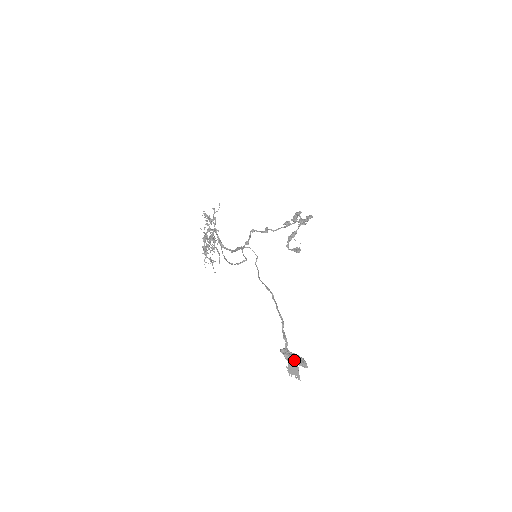
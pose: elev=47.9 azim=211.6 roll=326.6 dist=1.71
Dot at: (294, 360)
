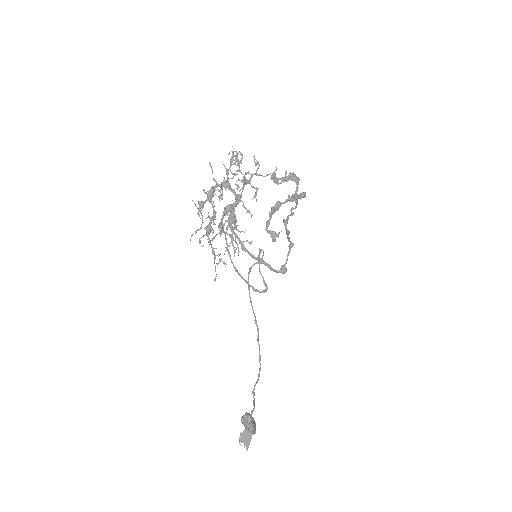
Dot at: (253, 430)
